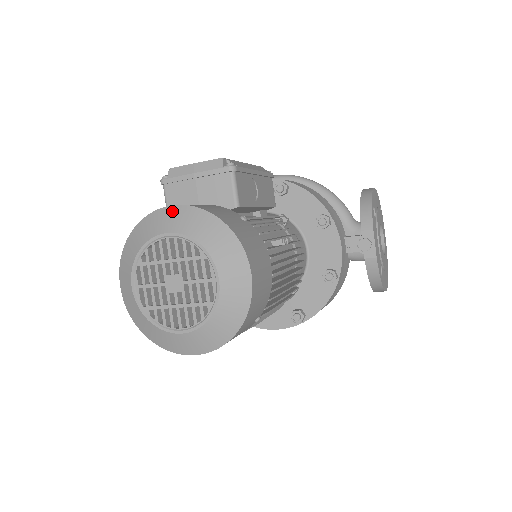
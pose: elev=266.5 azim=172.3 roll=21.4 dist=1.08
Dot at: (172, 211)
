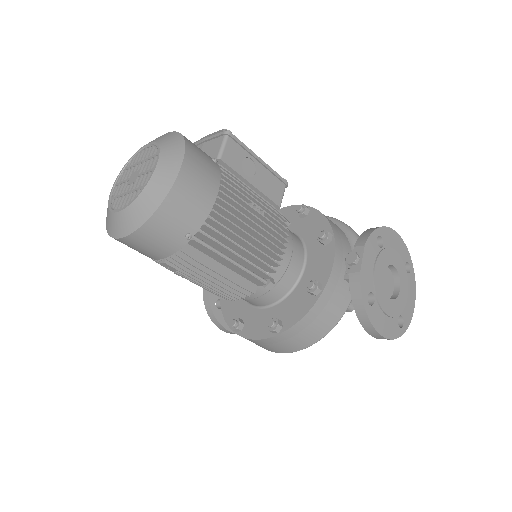
Dot at: (161, 136)
